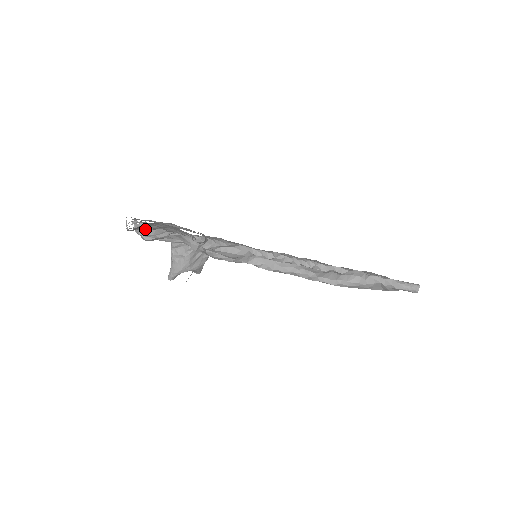
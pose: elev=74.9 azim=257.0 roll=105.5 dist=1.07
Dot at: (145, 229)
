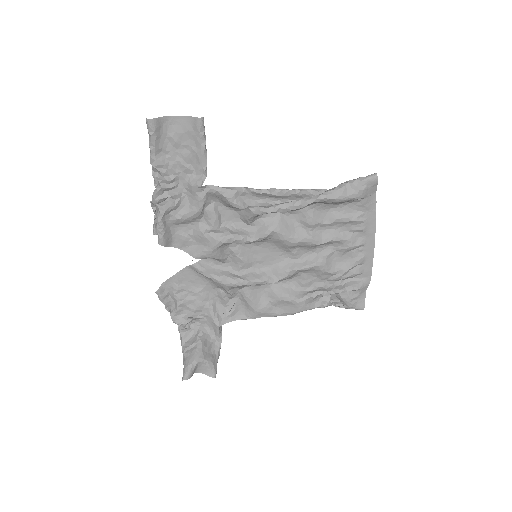
Dot at: (161, 163)
